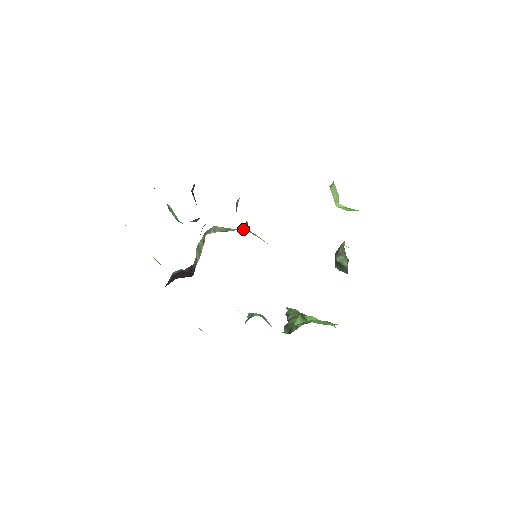
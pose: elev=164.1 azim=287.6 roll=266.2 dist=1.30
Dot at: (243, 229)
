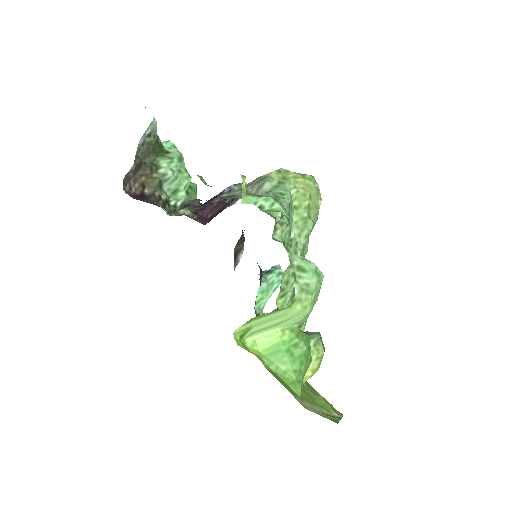
Dot at: occluded
